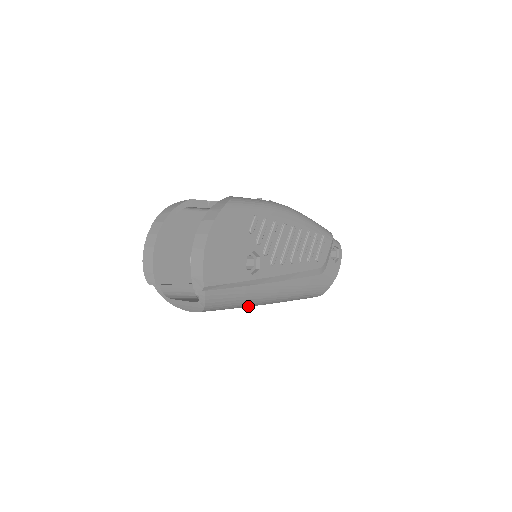
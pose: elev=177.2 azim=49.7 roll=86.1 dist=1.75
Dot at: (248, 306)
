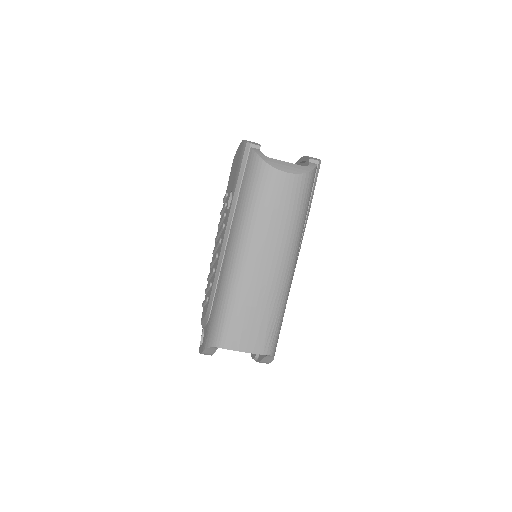
Dot at: (288, 237)
